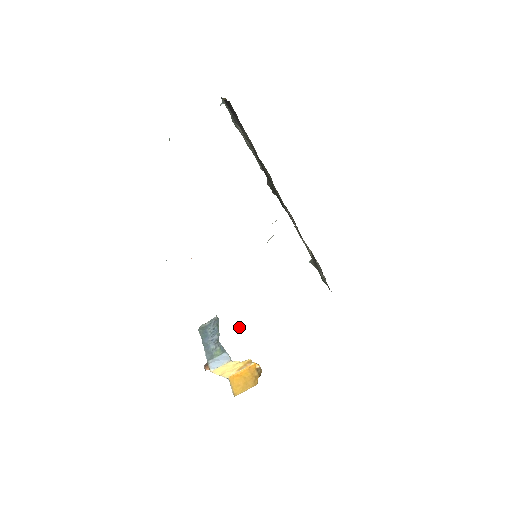
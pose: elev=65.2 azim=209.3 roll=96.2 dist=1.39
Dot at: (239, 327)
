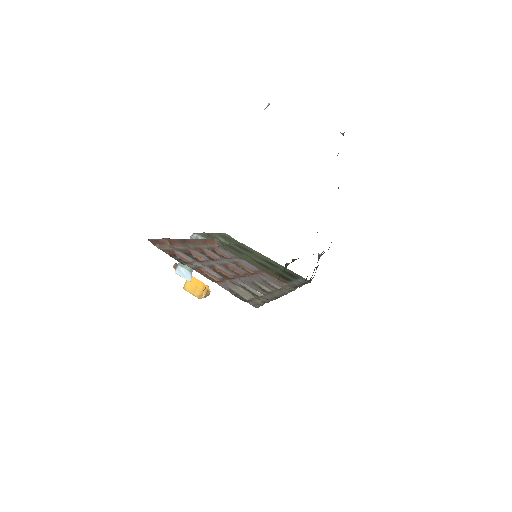
Dot at: (228, 244)
